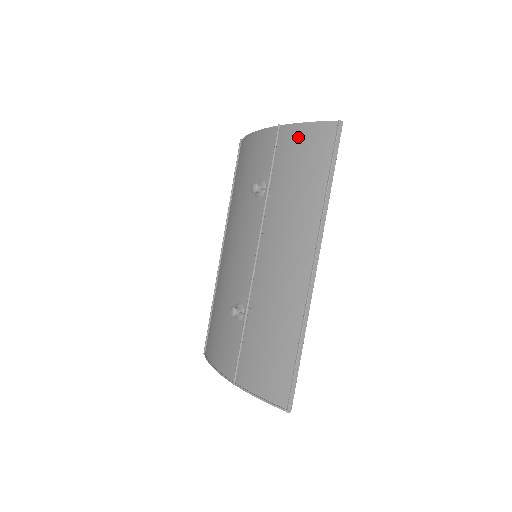
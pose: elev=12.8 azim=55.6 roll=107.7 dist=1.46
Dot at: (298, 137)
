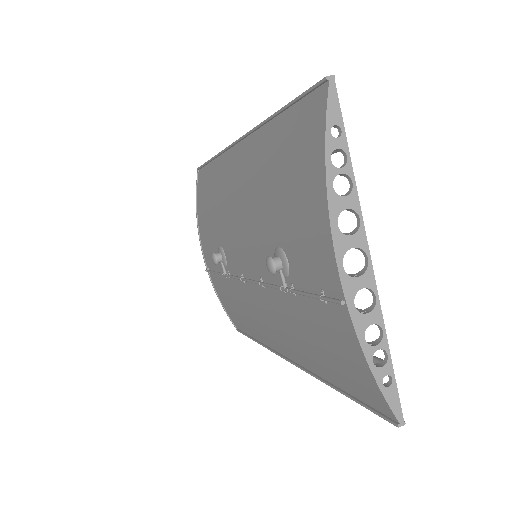
Dot at: (348, 348)
